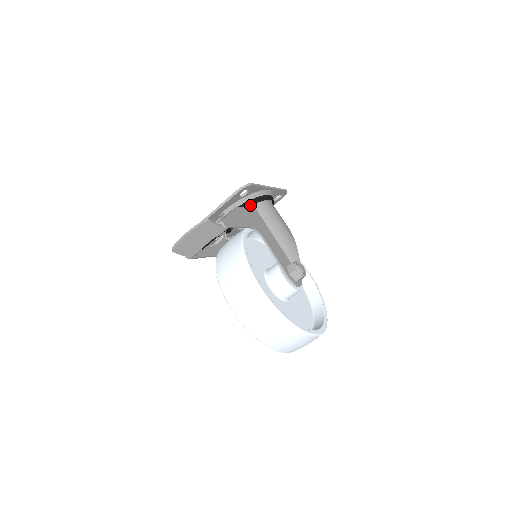
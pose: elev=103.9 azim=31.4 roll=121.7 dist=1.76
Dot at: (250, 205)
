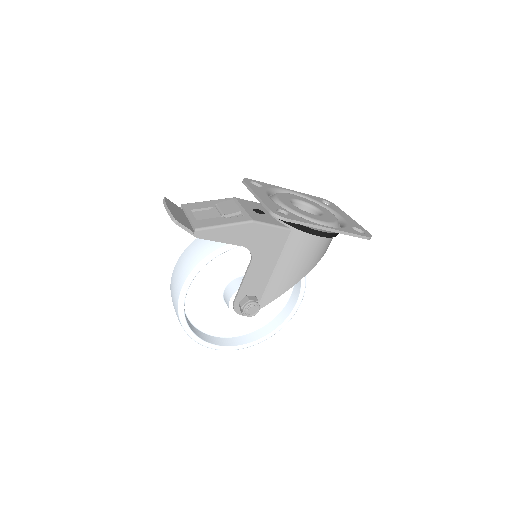
Dot at: (288, 223)
